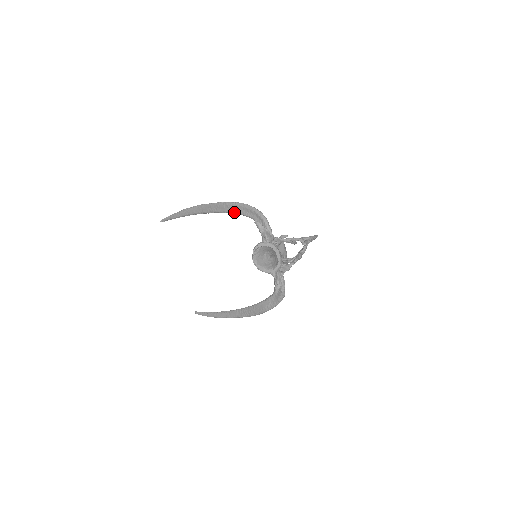
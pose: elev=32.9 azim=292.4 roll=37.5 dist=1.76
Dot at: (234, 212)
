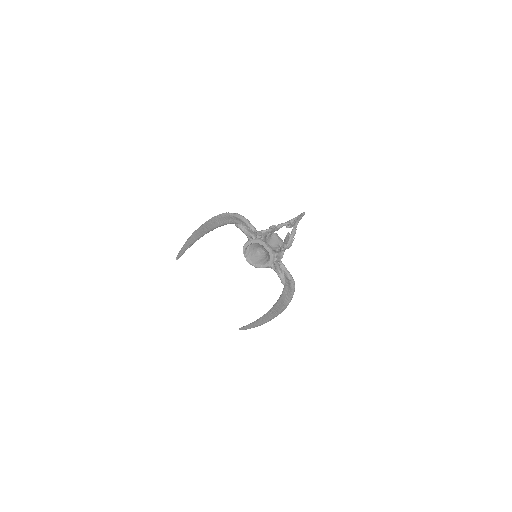
Dot at: (220, 225)
